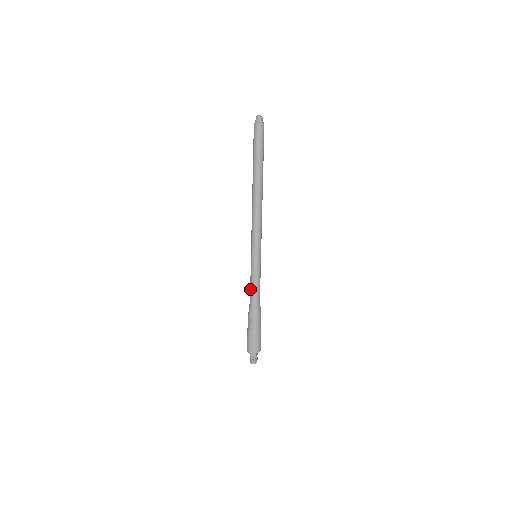
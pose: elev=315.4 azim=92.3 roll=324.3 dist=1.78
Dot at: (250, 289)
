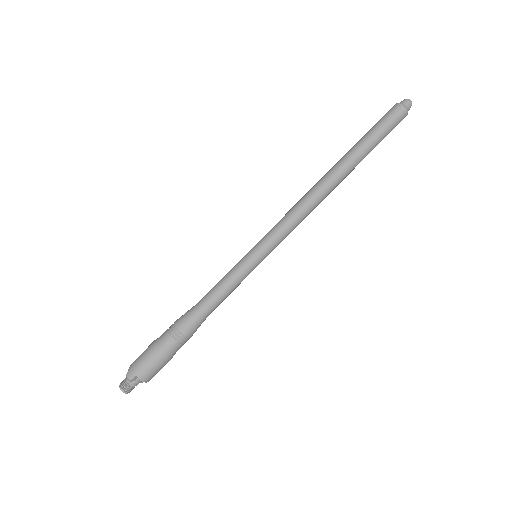
Dot at: (211, 289)
